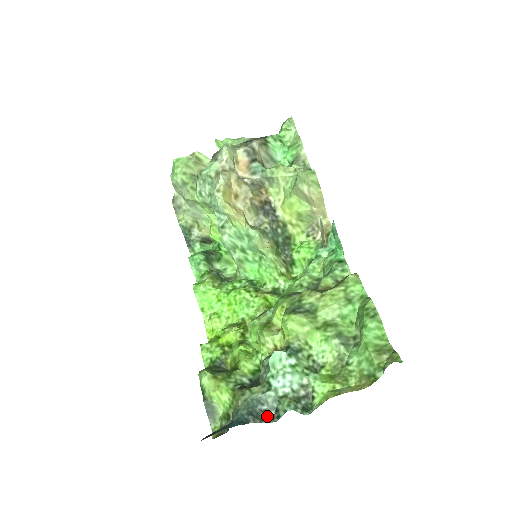
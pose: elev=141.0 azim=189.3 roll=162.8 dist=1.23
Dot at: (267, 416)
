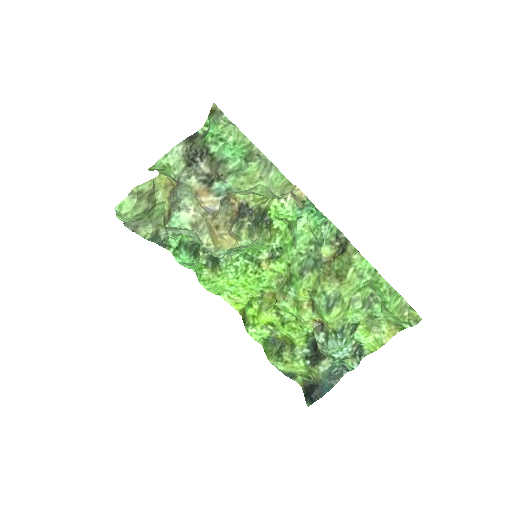
Dot at: (340, 373)
